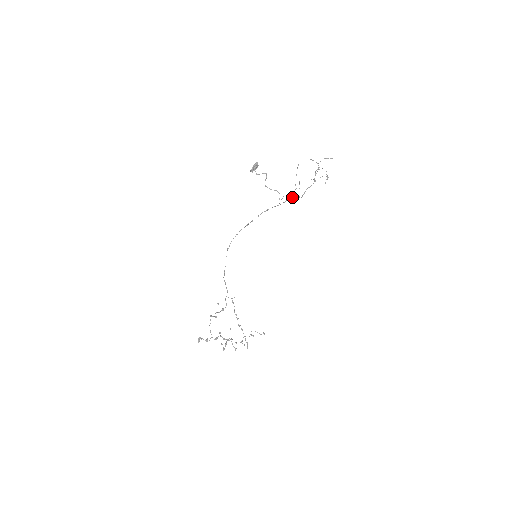
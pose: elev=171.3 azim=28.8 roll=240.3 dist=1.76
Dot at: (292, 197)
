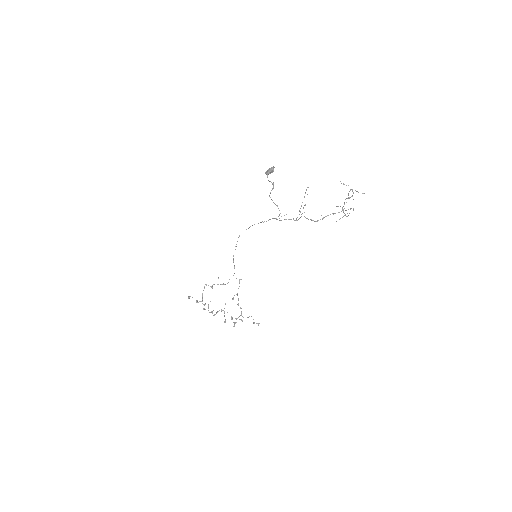
Dot at: (305, 217)
